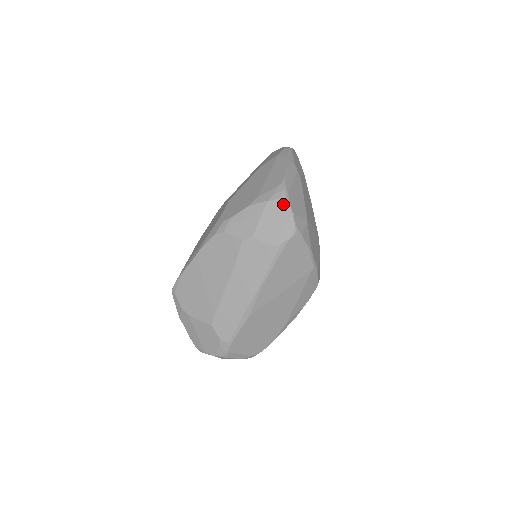
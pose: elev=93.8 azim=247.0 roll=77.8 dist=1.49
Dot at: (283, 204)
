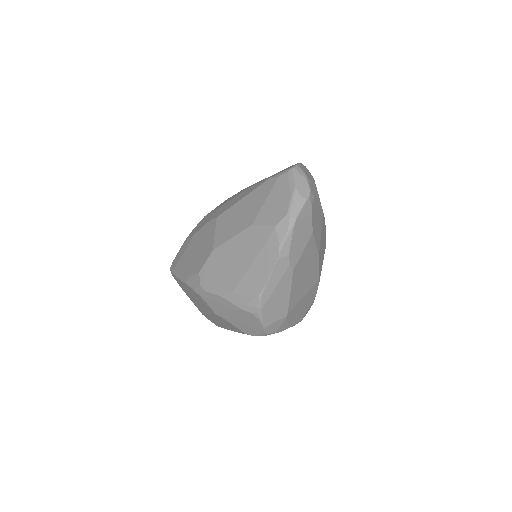
Dot at: (254, 318)
